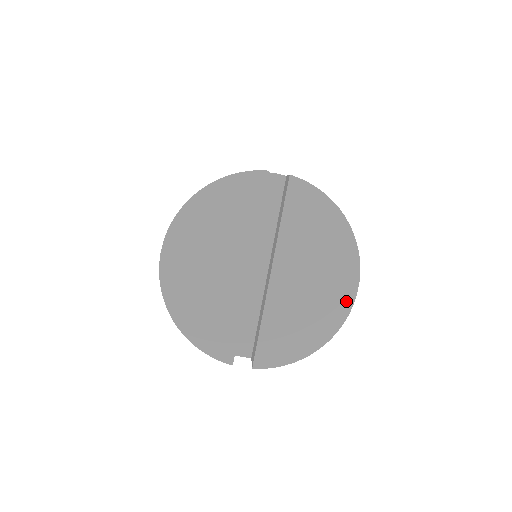
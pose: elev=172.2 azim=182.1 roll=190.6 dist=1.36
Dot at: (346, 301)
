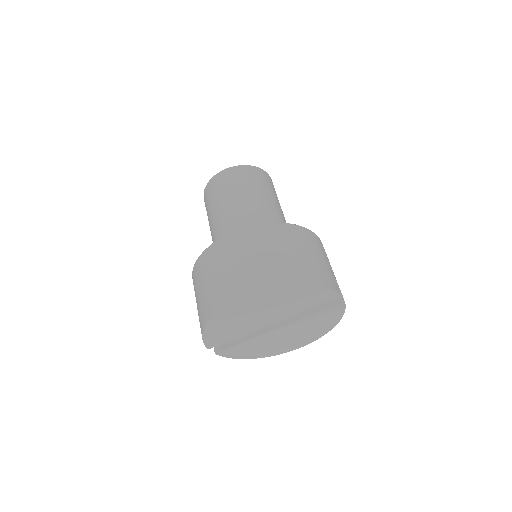
Dot at: (288, 350)
